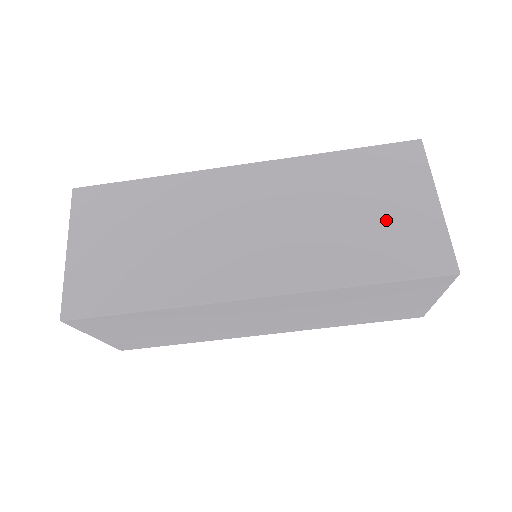
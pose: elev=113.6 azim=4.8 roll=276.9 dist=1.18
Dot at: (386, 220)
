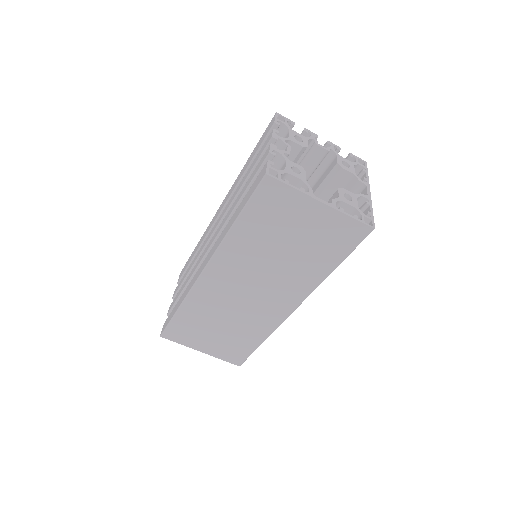
Dot at: (307, 236)
